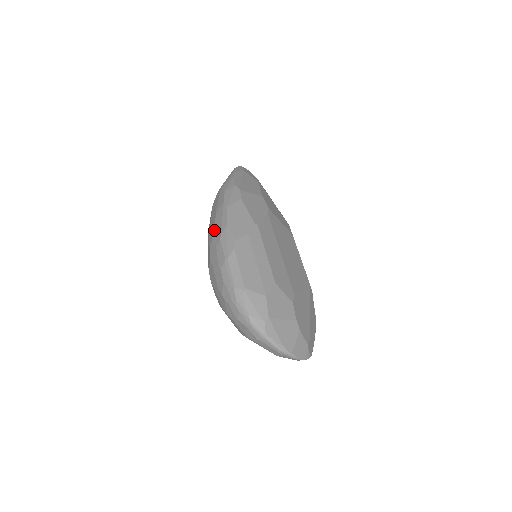
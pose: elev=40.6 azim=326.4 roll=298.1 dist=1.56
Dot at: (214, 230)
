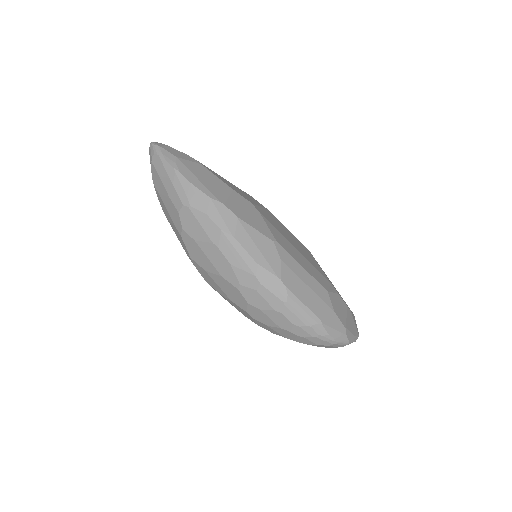
Dot at: (235, 271)
